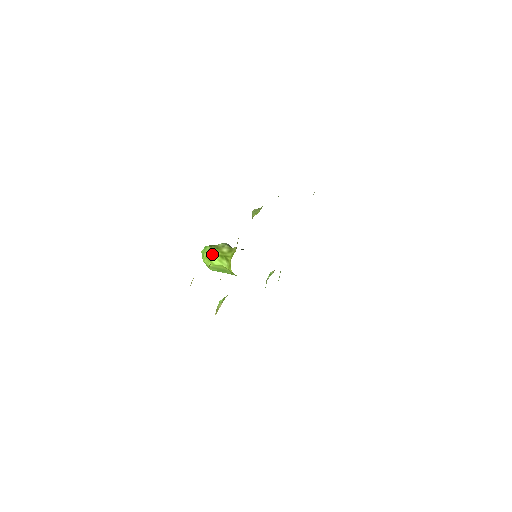
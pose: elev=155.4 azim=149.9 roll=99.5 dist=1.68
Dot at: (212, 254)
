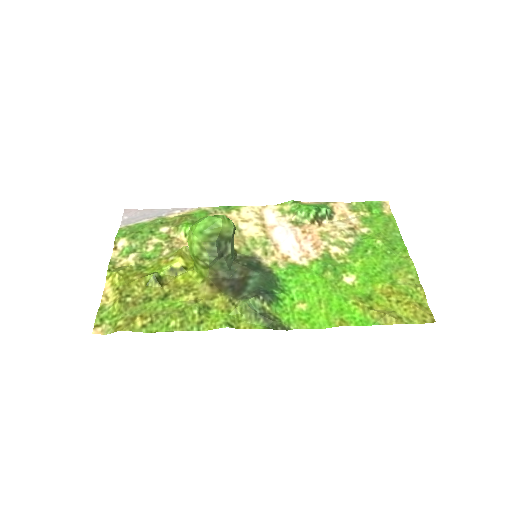
Dot at: (190, 249)
